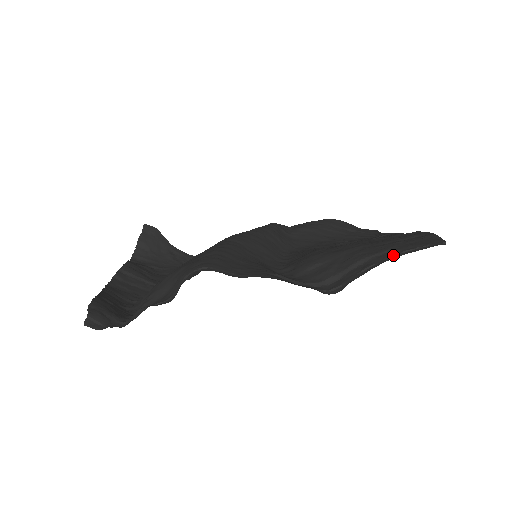
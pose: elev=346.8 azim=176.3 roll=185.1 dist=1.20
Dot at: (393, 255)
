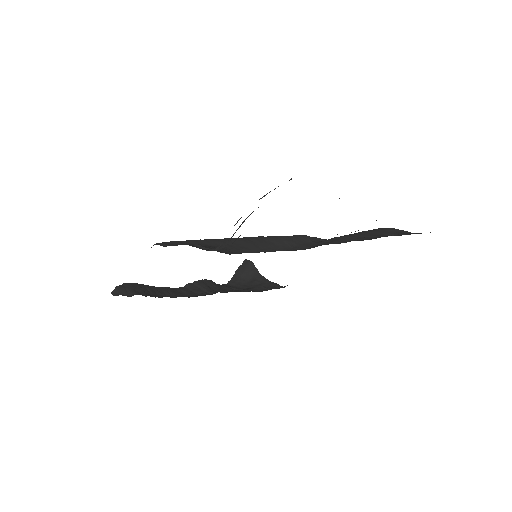
Dot at: occluded
